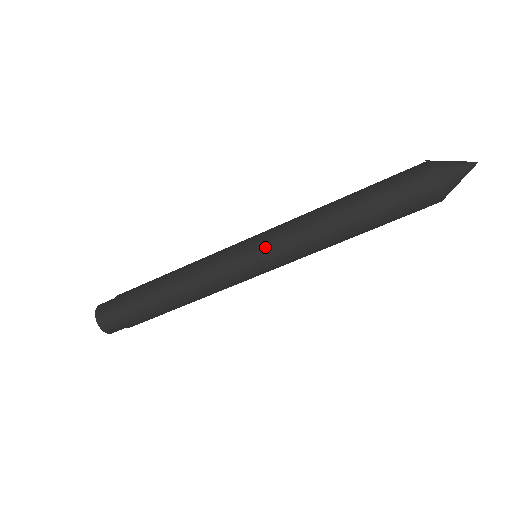
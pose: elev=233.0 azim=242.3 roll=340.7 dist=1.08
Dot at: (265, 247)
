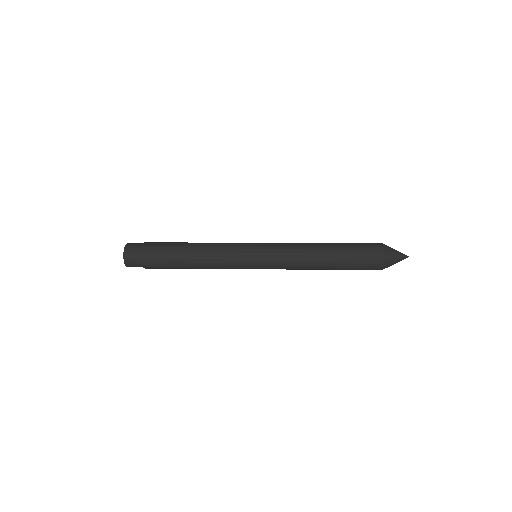
Dot at: (267, 265)
